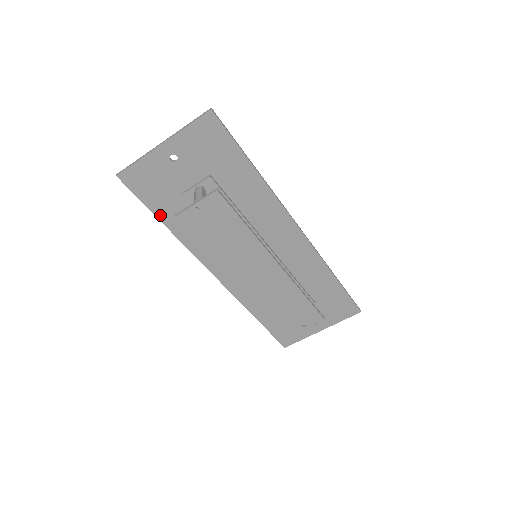
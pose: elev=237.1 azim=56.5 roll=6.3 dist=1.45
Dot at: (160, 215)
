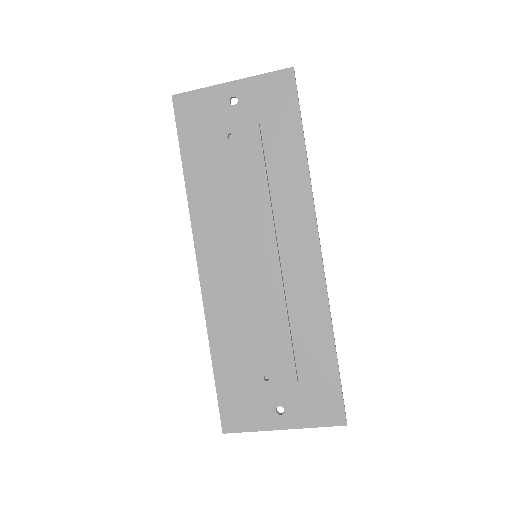
Dot at: (186, 157)
